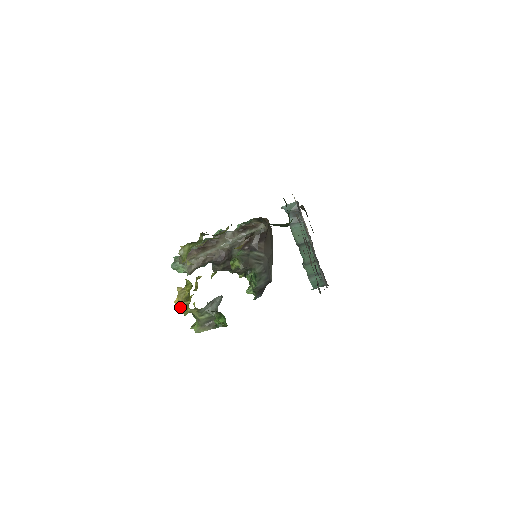
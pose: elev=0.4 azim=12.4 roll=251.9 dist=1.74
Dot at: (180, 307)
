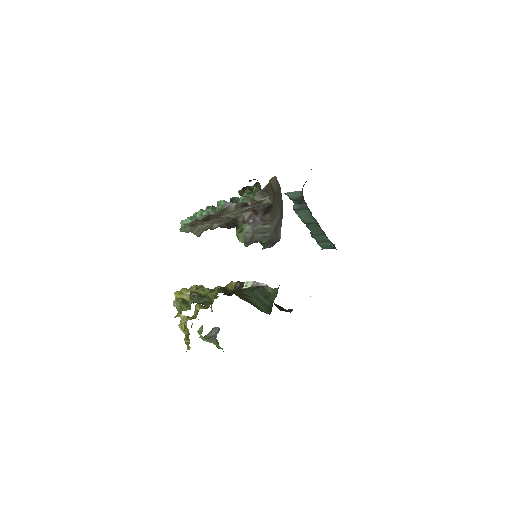
Dot at: occluded
